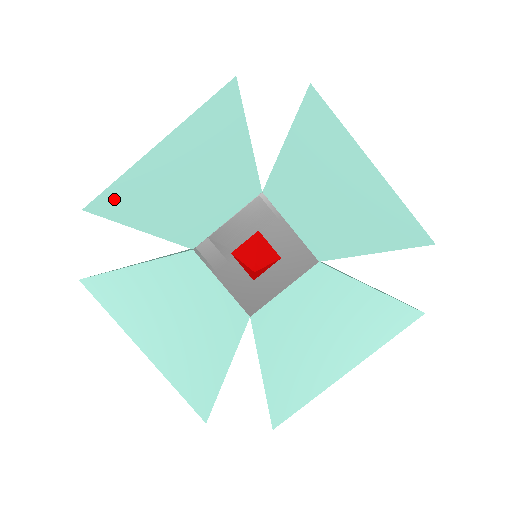
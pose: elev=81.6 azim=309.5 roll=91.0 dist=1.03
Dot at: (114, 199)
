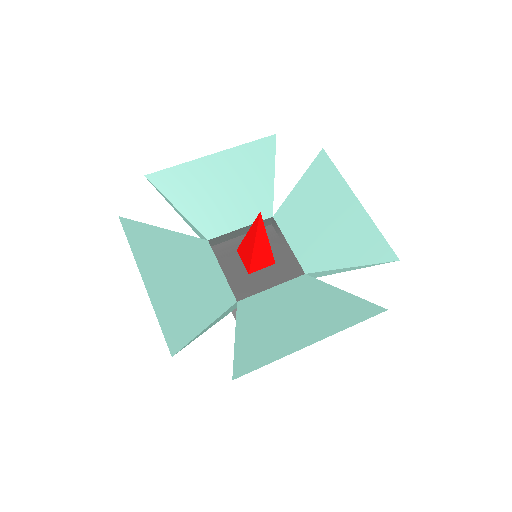
Dot at: (169, 178)
